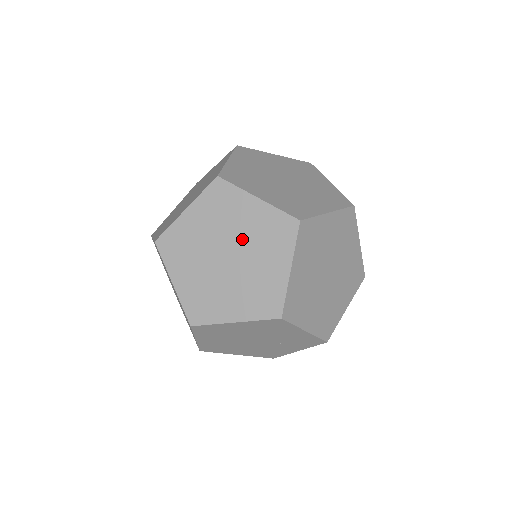
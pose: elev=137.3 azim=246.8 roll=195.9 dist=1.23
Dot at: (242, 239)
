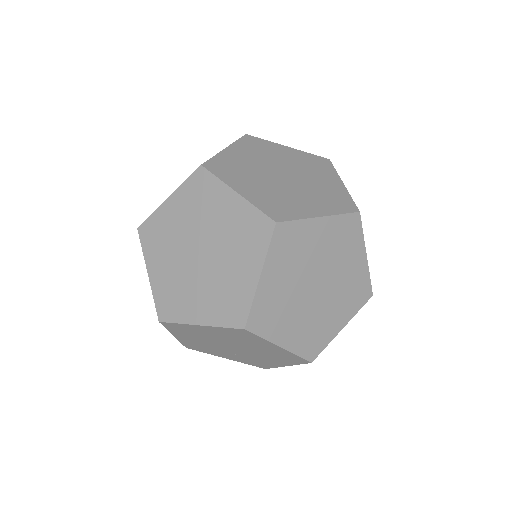
Dot at: (322, 262)
